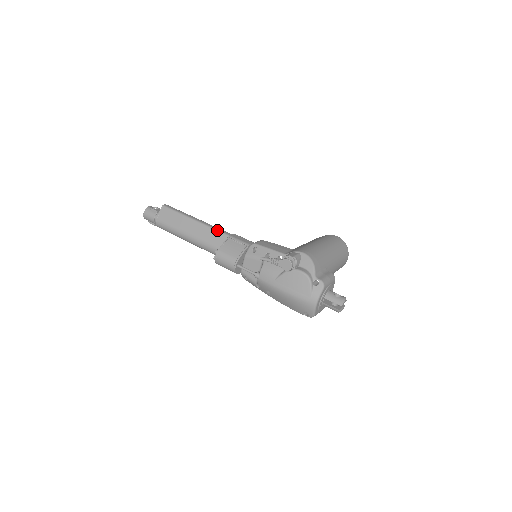
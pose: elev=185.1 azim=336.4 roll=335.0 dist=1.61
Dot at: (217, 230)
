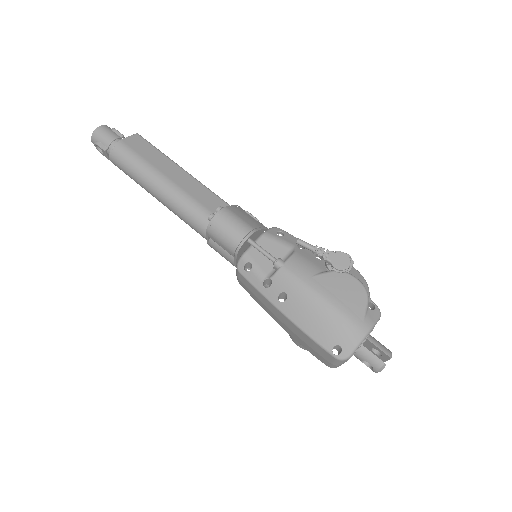
Dot at: (217, 195)
